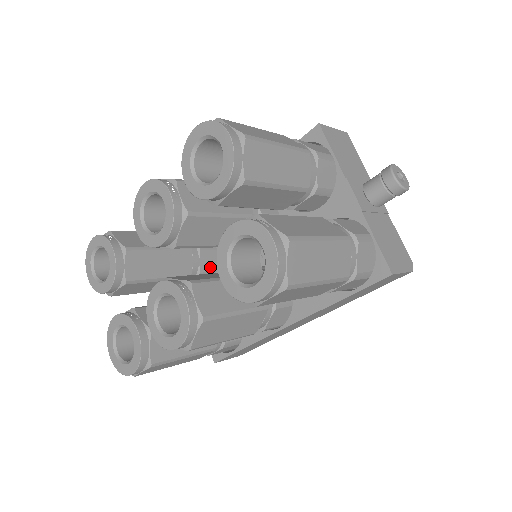
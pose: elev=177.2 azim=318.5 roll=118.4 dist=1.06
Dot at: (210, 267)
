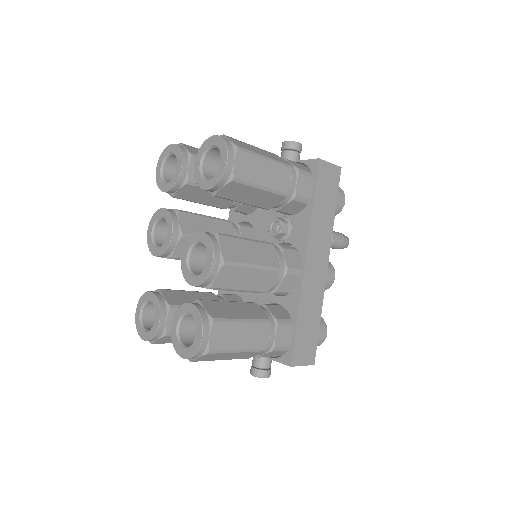
Dot at: occluded
